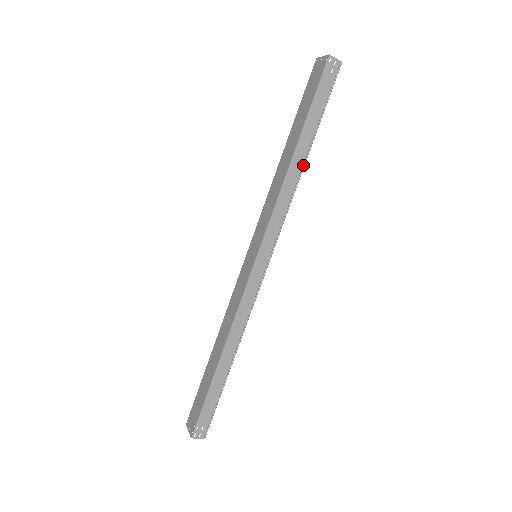
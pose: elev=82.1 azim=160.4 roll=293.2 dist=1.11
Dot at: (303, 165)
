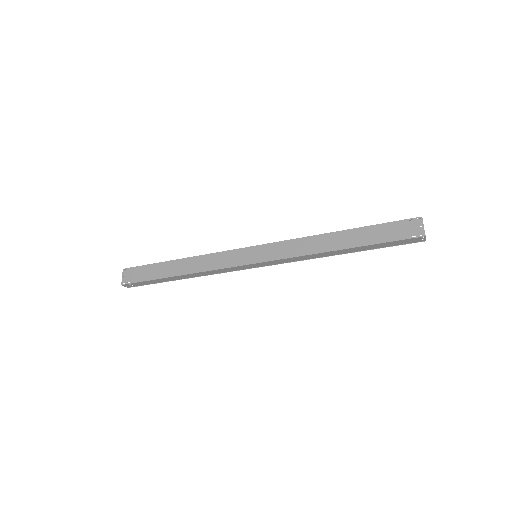
Dot at: (336, 254)
